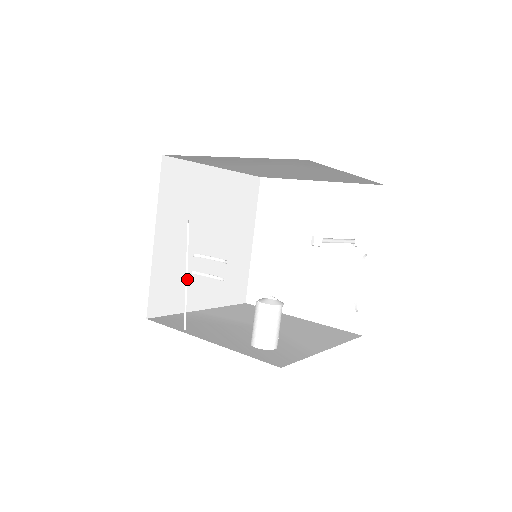
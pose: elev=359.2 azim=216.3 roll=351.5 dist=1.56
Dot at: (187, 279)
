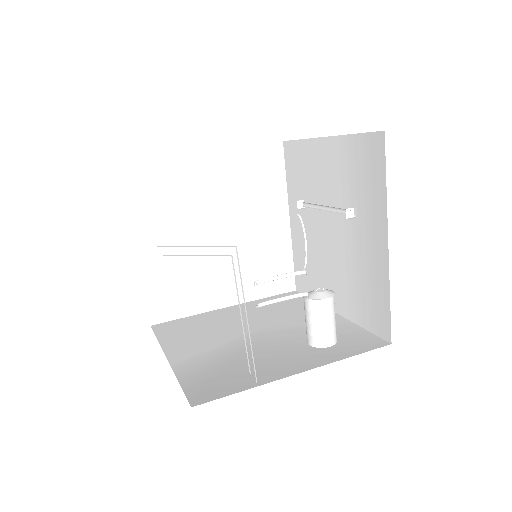
Dot at: occluded
